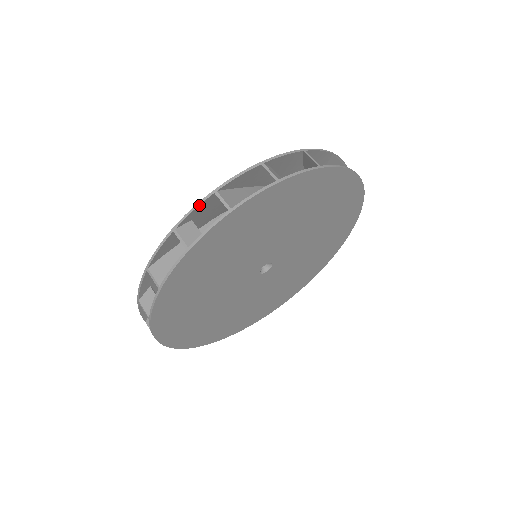
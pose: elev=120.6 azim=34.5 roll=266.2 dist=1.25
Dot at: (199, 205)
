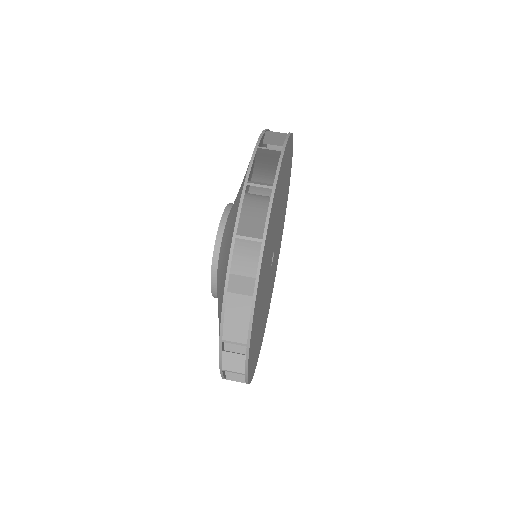
Dot at: (253, 159)
